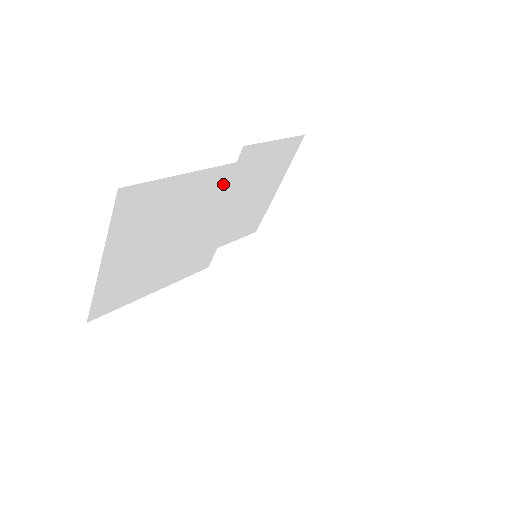
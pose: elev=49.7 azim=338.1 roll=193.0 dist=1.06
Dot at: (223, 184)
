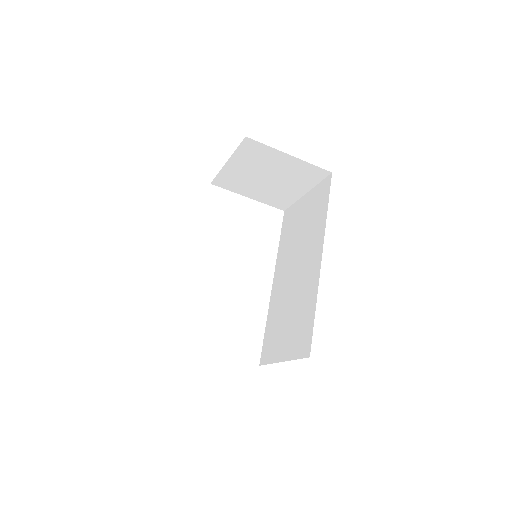
Dot at: occluded
